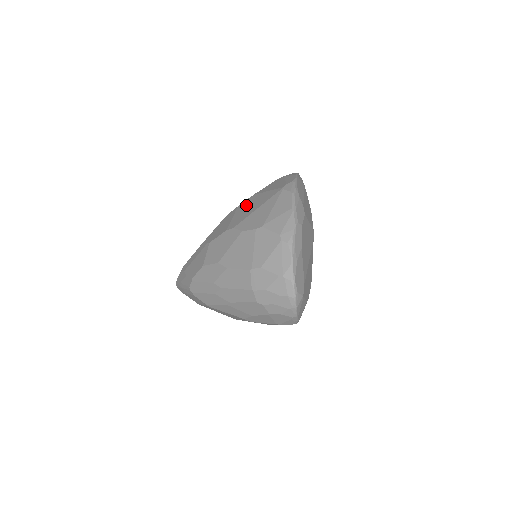
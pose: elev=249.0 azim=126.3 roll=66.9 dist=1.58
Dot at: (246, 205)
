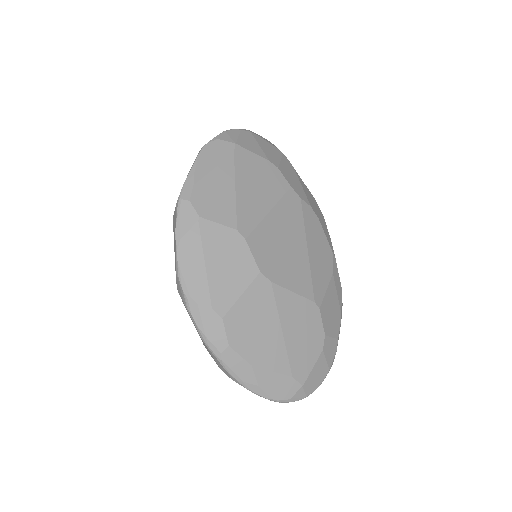
Dot at: occluded
